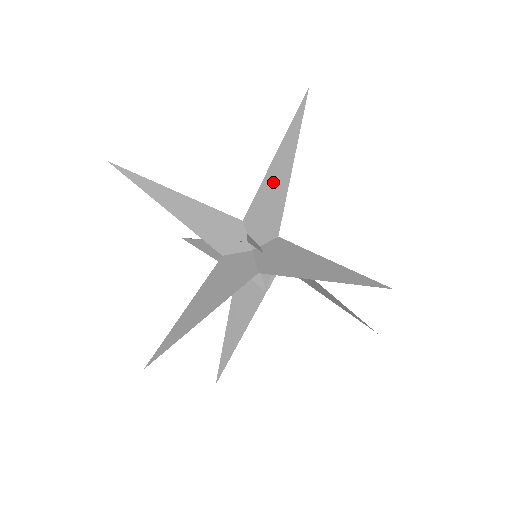
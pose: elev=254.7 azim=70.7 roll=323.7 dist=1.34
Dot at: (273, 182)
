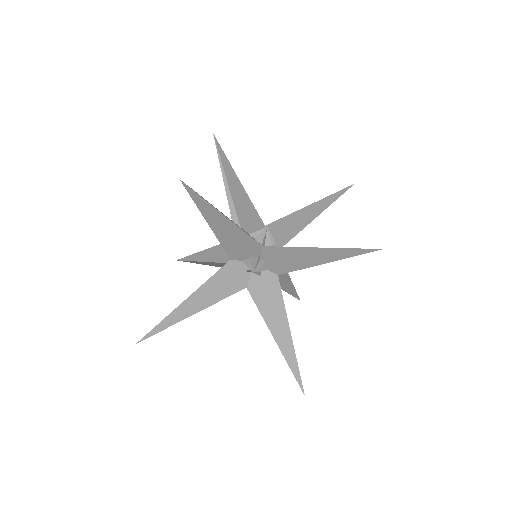
Dot at: (303, 255)
